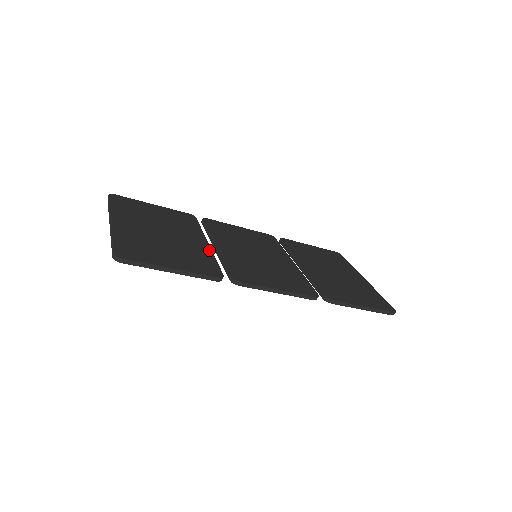
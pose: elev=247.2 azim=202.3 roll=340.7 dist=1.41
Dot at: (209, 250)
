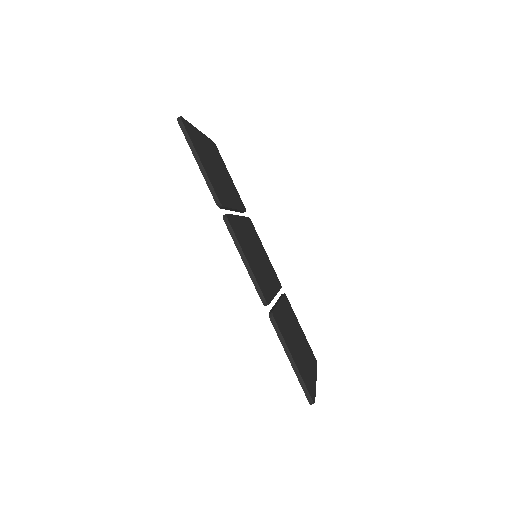
Dot at: (232, 206)
